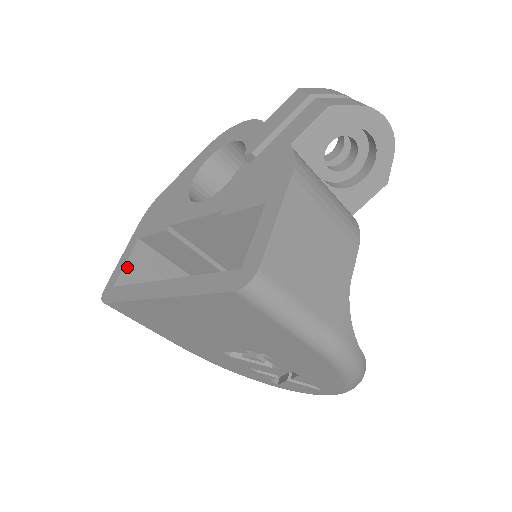
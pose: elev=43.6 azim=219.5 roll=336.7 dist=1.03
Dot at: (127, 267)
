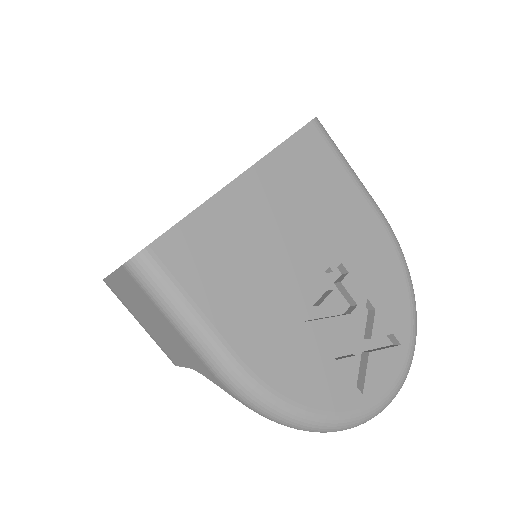
Dot at: occluded
